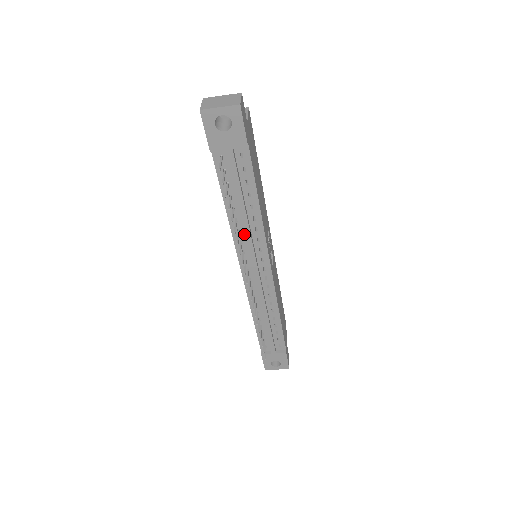
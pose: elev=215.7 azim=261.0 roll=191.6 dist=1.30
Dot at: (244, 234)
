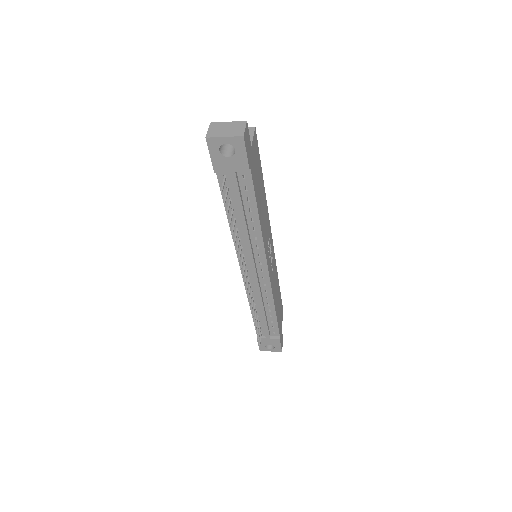
Dot at: (244, 242)
